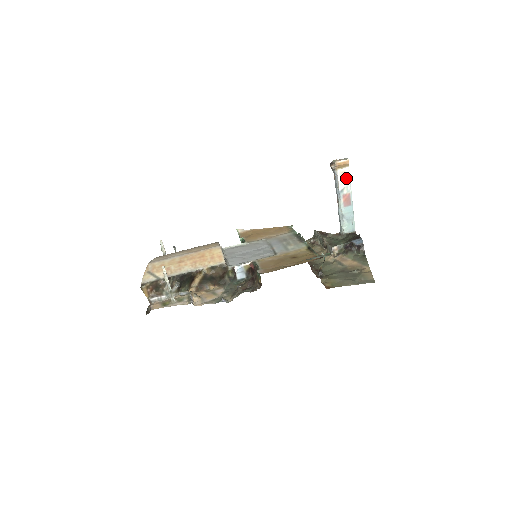
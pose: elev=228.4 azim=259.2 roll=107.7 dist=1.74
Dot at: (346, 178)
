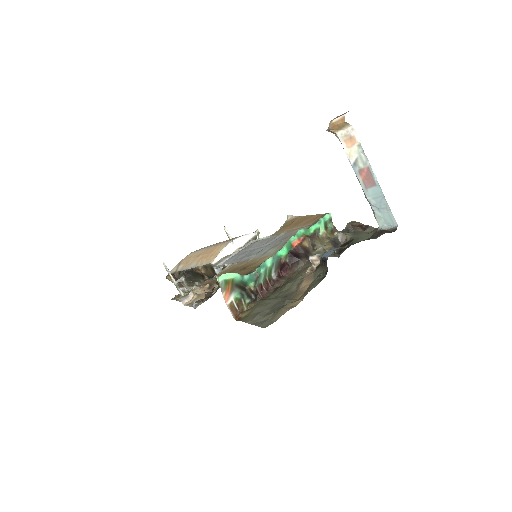
Dot at: (355, 144)
